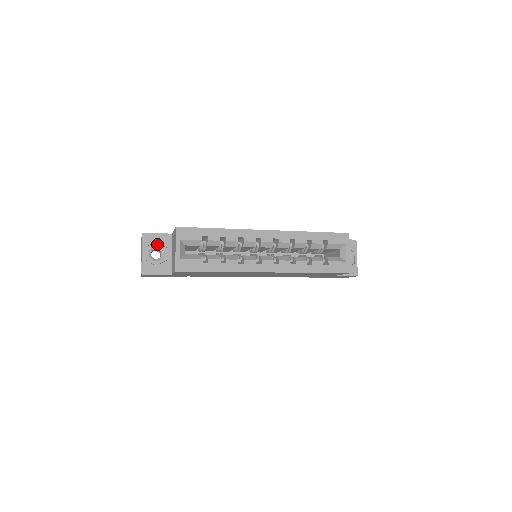
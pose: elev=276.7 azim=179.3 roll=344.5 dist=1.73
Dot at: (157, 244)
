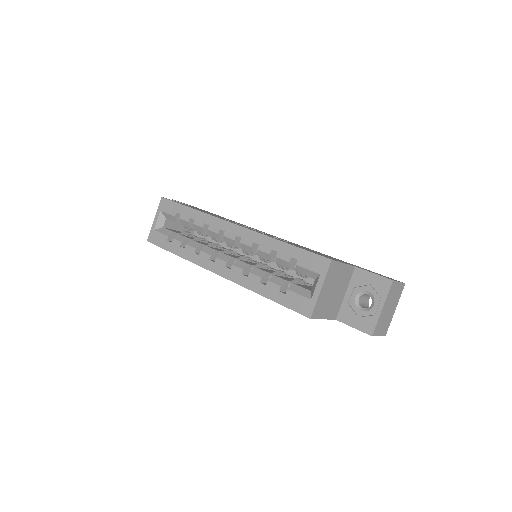
Dot at: occluded
